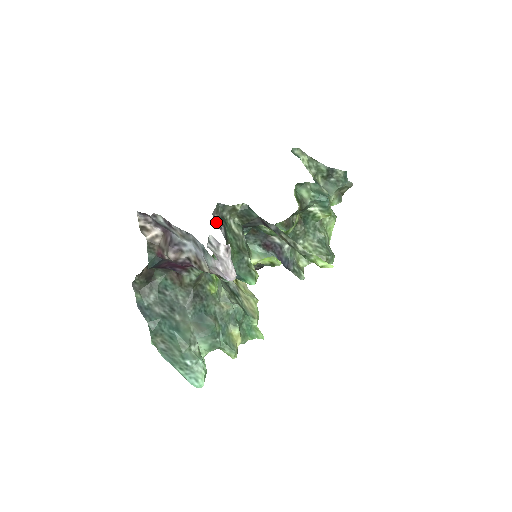
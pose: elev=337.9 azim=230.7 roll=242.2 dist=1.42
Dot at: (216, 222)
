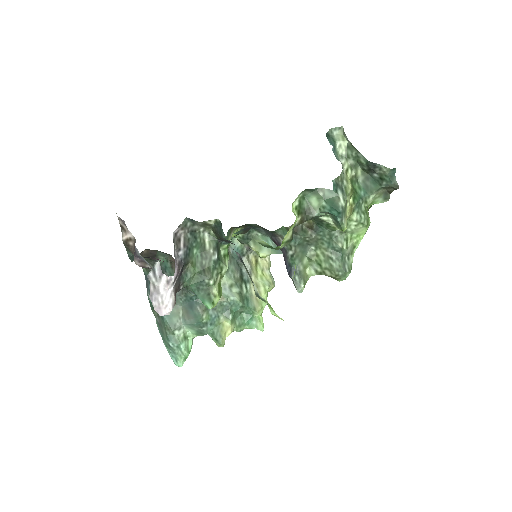
Dot at: (175, 243)
